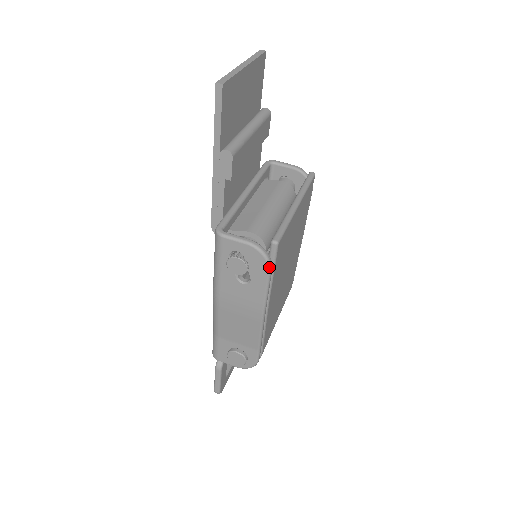
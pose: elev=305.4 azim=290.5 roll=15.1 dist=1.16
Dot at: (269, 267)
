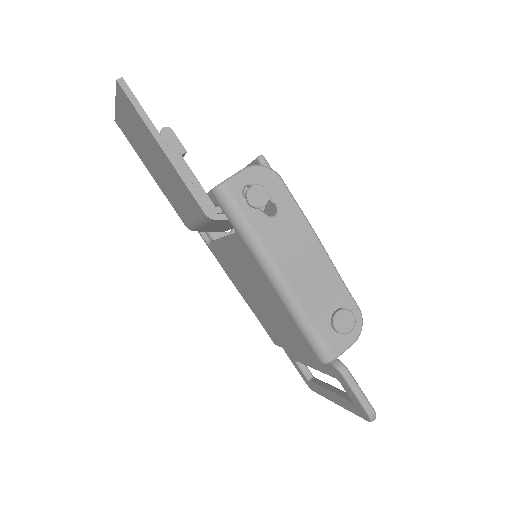
Dot at: (277, 174)
